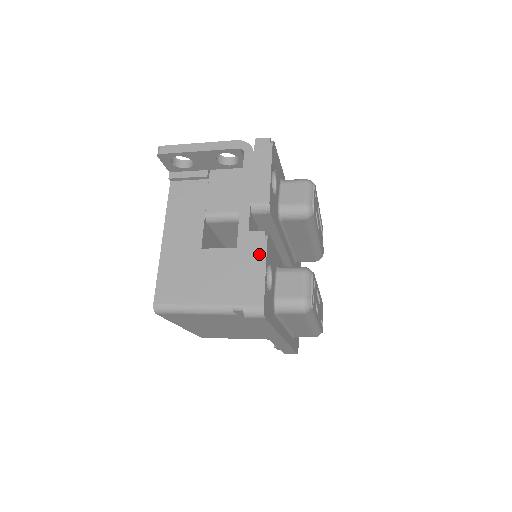
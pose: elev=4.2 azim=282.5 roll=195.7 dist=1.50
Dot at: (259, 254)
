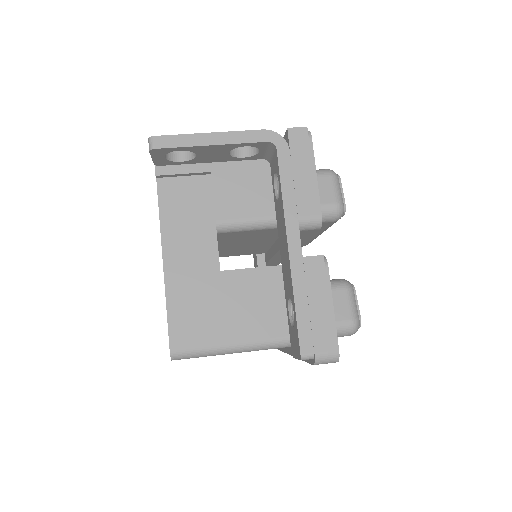
Dot at: (322, 286)
